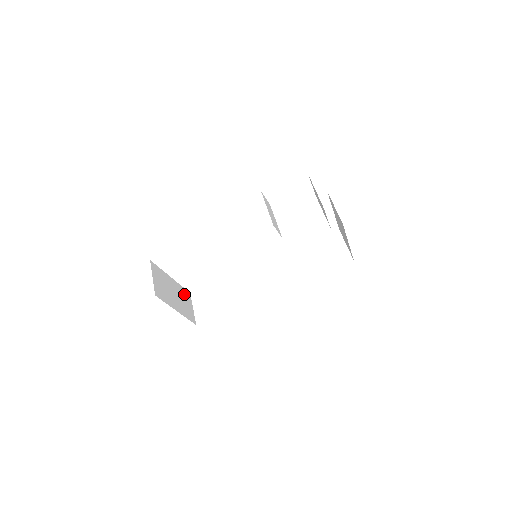
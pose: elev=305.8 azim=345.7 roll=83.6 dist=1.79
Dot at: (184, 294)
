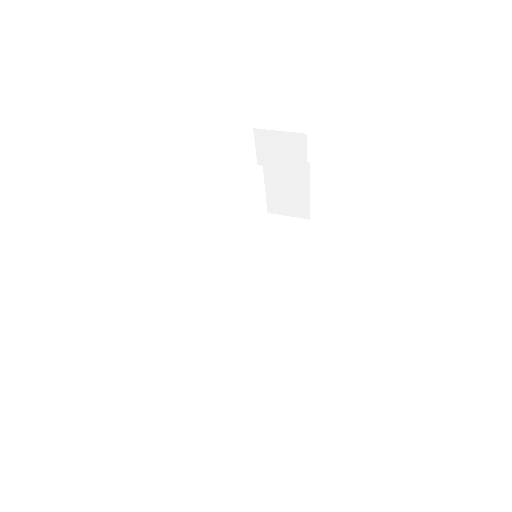
Dot at: occluded
